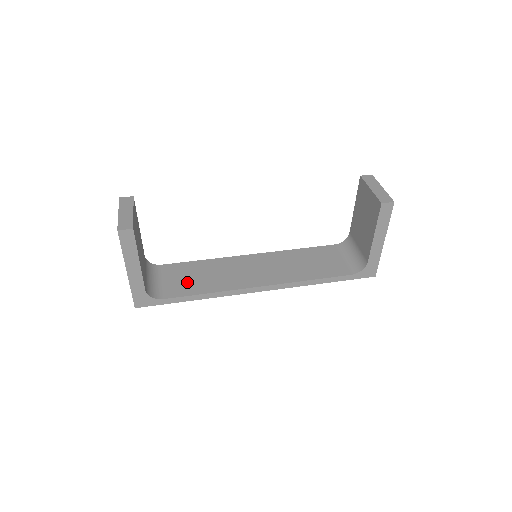
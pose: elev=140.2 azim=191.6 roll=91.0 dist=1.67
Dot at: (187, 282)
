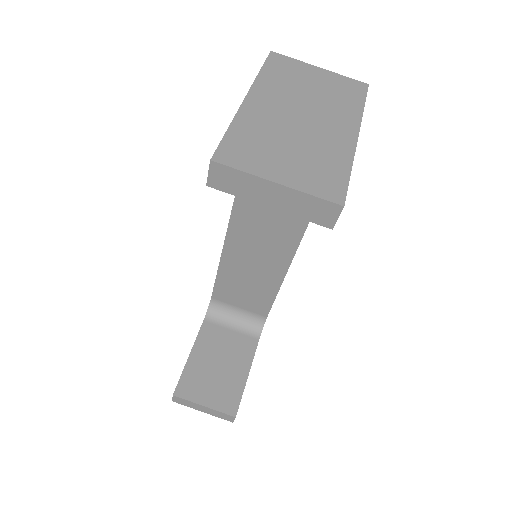
Dot at: (251, 295)
